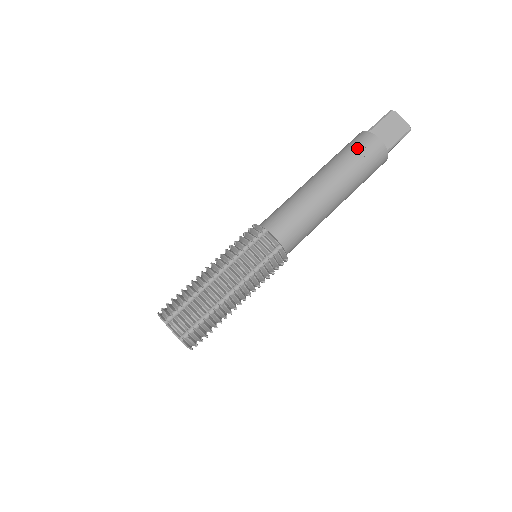
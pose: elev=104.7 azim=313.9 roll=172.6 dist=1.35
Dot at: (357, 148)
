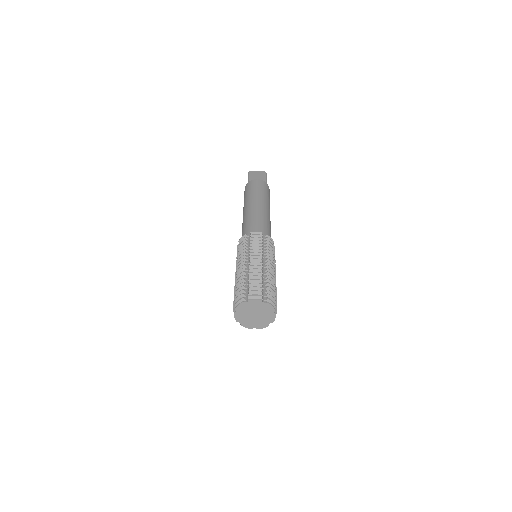
Dot at: (251, 188)
